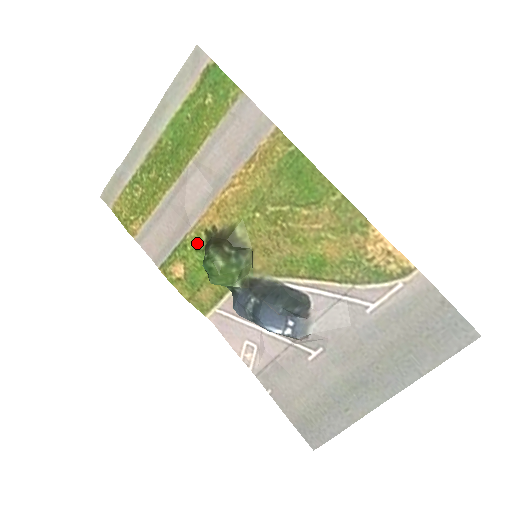
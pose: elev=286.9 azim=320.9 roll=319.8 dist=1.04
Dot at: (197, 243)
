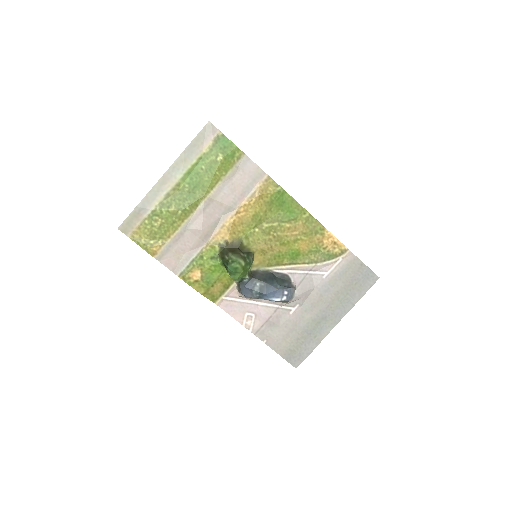
Dot at: (212, 253)
